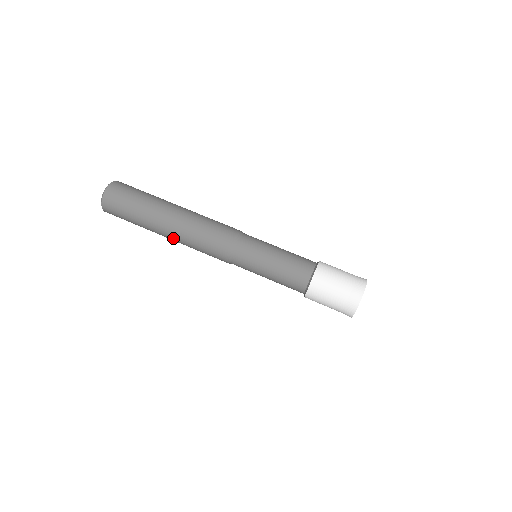
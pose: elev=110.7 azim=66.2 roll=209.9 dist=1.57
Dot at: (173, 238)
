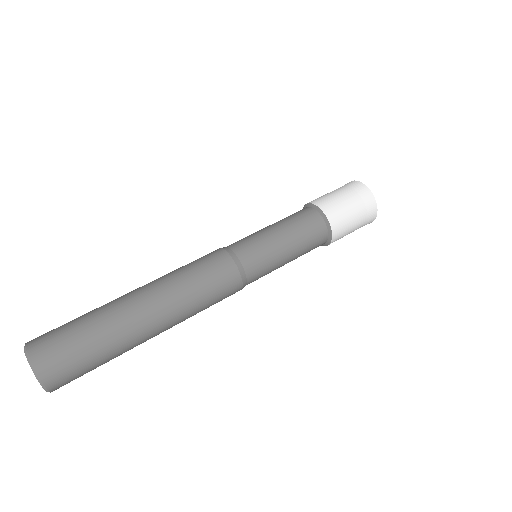
Dot at: (168, 323)
